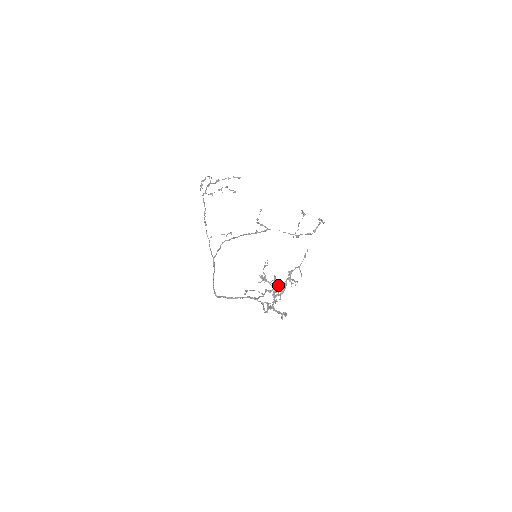
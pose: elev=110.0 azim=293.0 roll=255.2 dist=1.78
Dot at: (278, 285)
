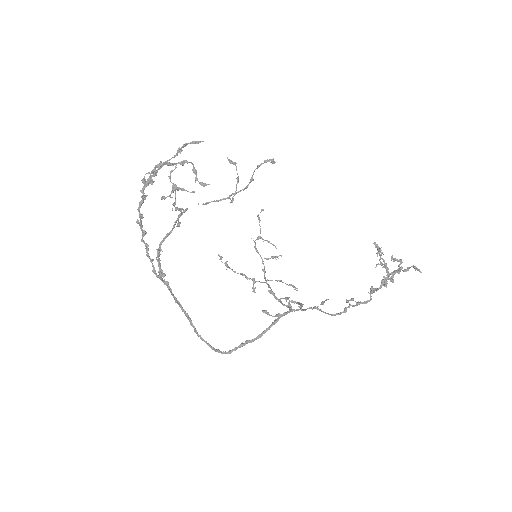
Dot at: occluded
